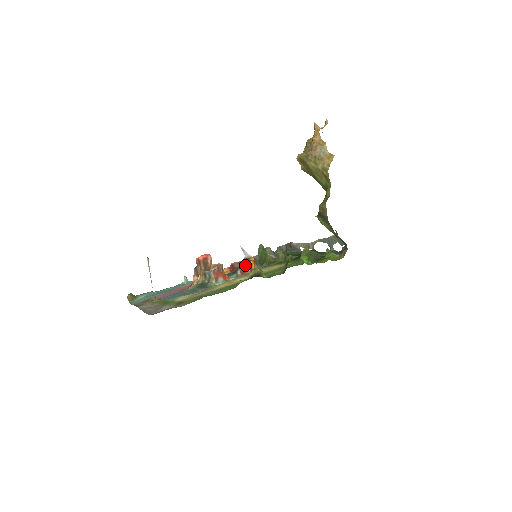
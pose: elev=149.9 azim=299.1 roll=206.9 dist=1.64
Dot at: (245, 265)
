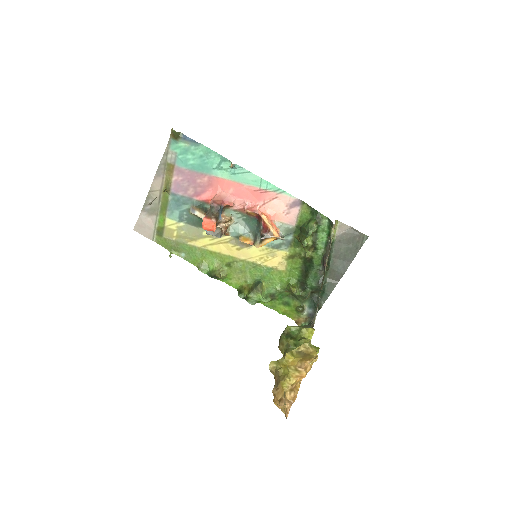
Dot at: (259, 236)
